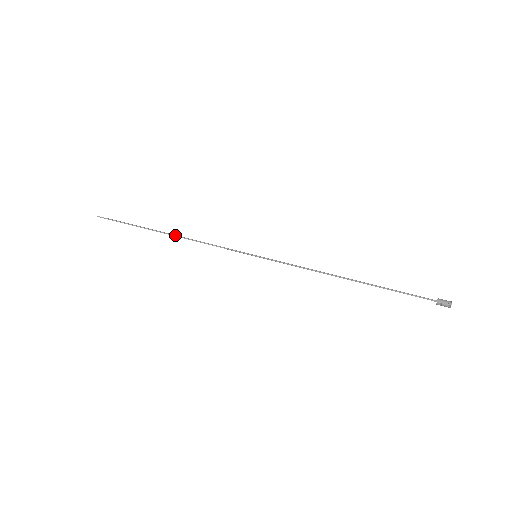
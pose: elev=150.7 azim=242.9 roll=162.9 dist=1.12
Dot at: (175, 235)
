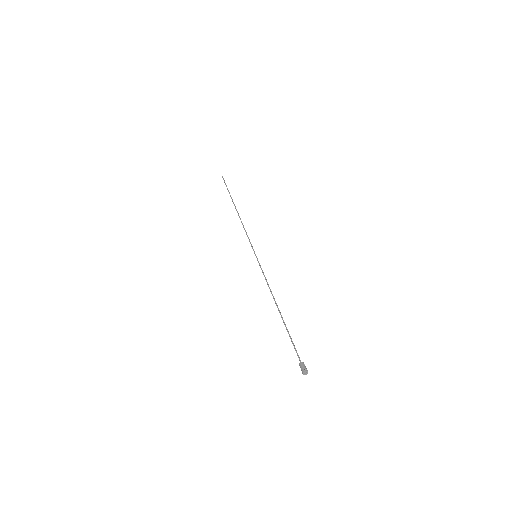
Dot at: (238, 213)
